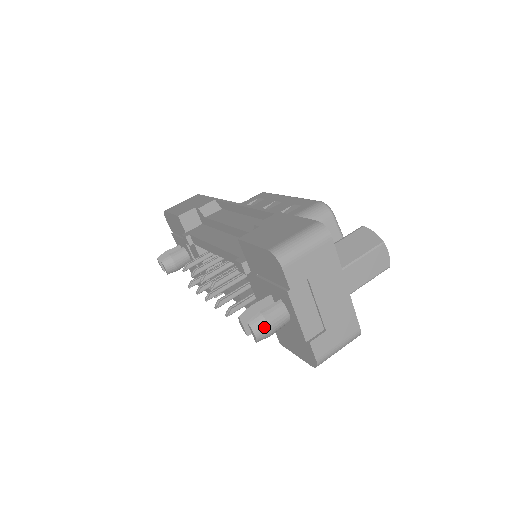
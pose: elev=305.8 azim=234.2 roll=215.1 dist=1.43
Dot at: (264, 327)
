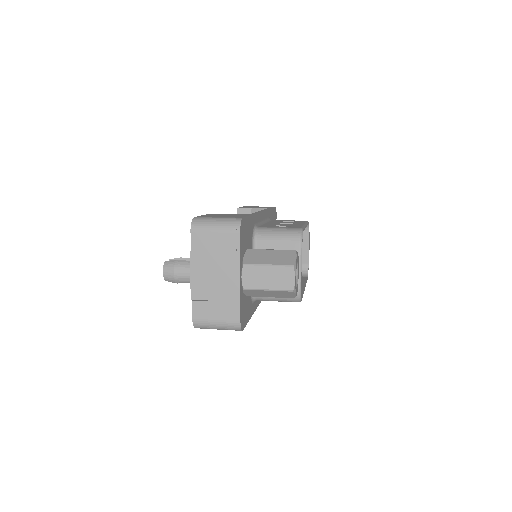
Dot at: (171, 271)
